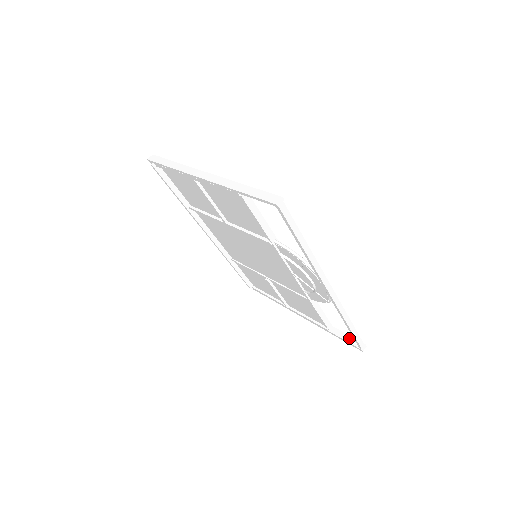
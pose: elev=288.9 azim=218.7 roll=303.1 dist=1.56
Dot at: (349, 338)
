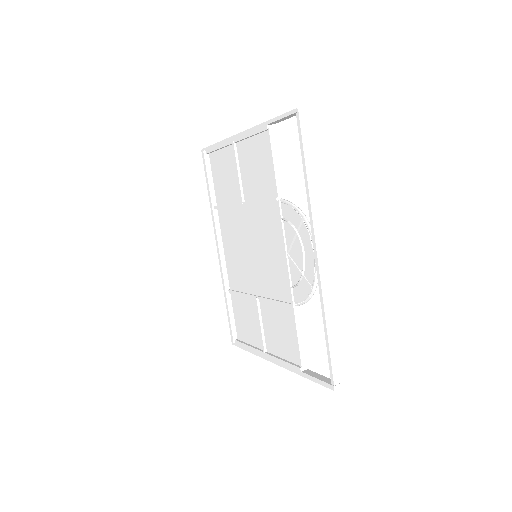
Dot at: (323, 377)
